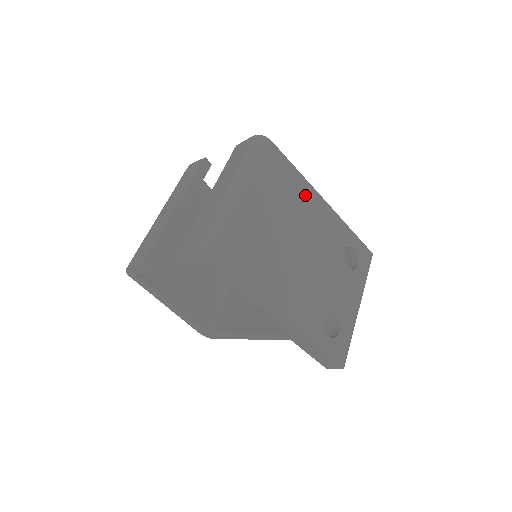
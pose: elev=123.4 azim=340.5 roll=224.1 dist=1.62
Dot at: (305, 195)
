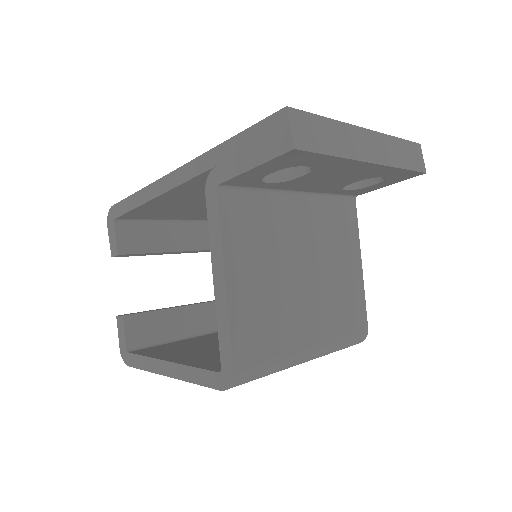
Dot at: occluded
